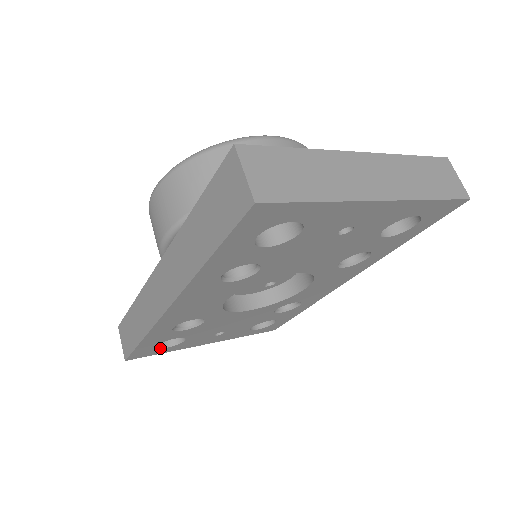
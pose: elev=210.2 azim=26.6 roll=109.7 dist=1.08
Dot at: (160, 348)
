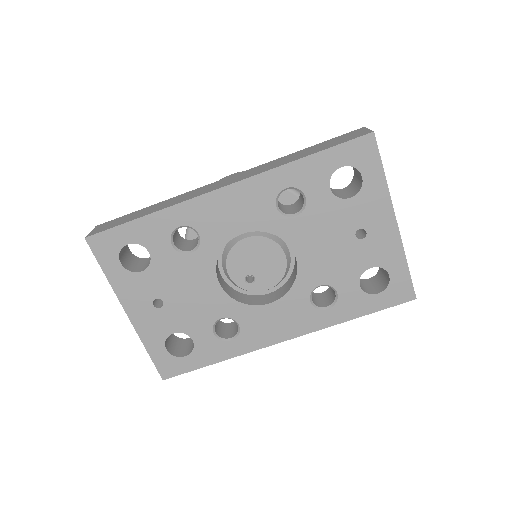
Dot at: (119, 257)
